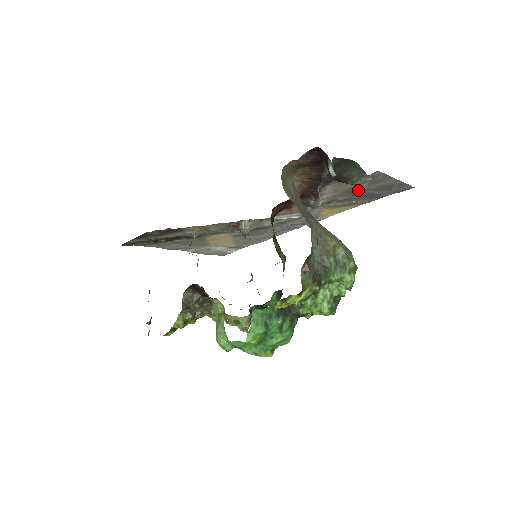
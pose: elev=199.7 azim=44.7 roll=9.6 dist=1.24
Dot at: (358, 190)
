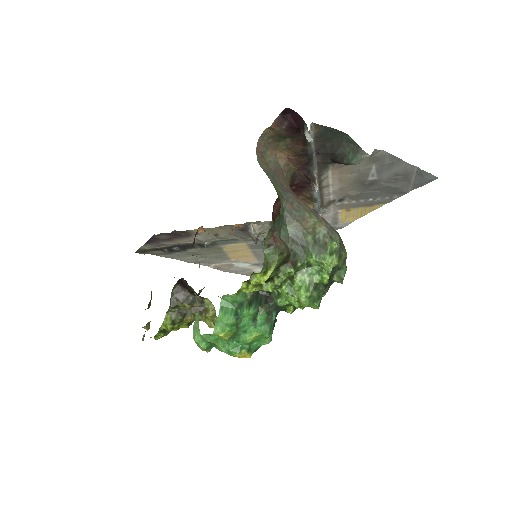
Dot at: (368, 181)
